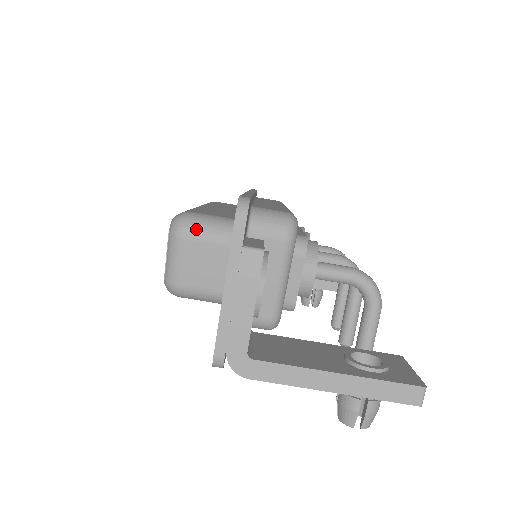
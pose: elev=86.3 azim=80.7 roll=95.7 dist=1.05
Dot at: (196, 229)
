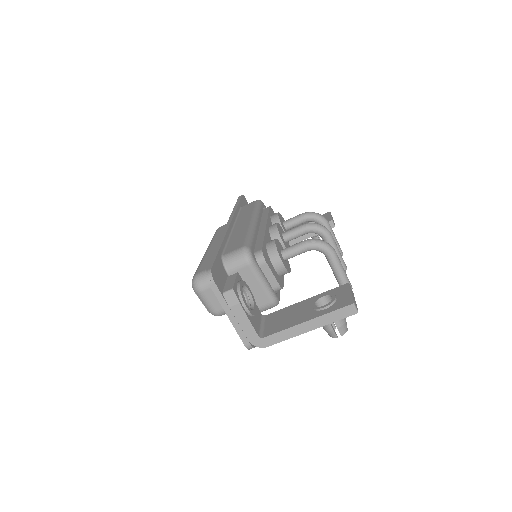
Dot at: (205, 283)
